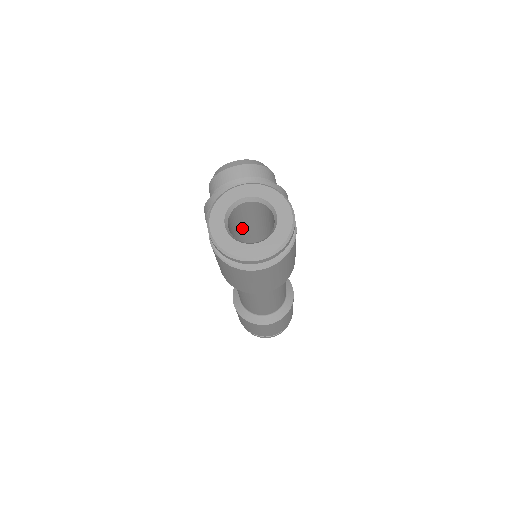
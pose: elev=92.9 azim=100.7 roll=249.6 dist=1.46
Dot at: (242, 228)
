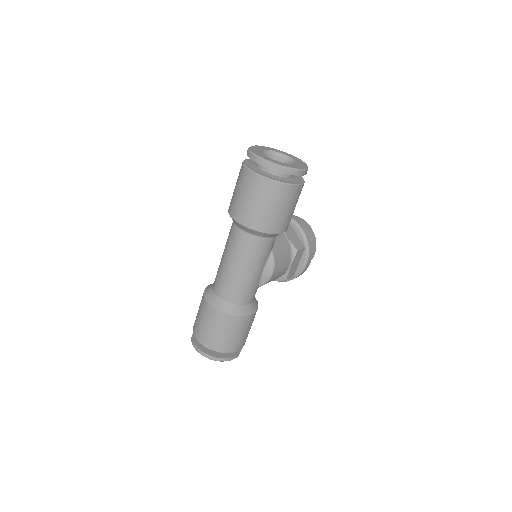
Dot at: occluded
